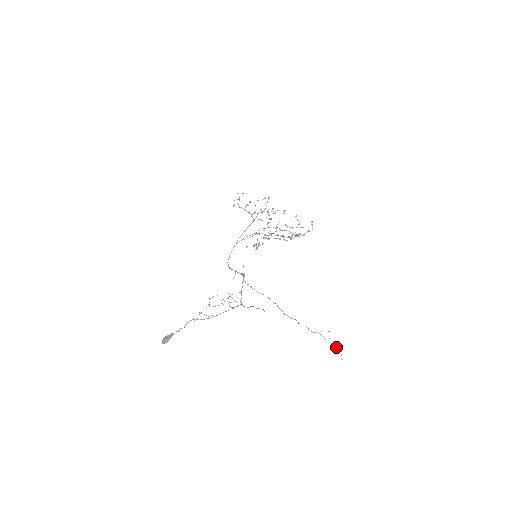
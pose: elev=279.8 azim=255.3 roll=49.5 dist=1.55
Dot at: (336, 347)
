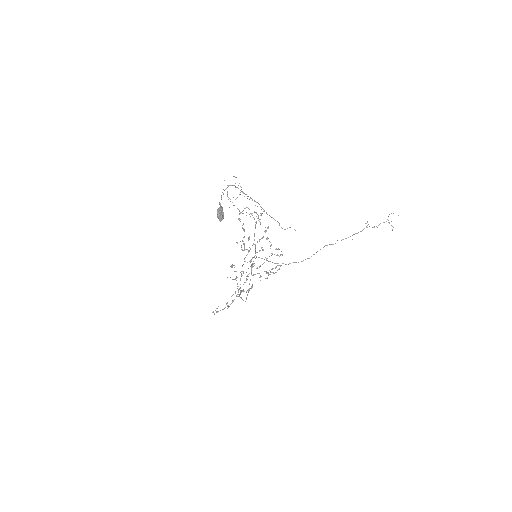
Dot at: occluded
